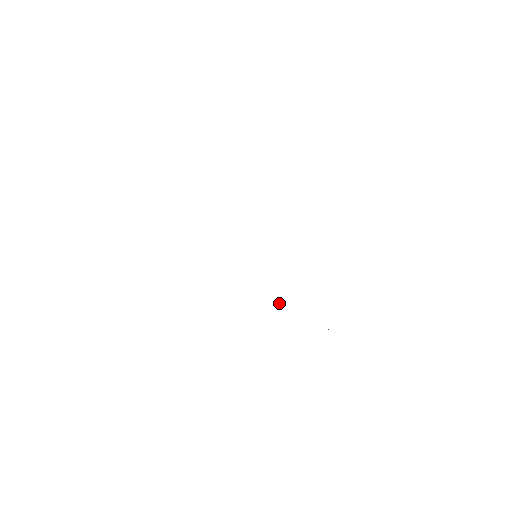
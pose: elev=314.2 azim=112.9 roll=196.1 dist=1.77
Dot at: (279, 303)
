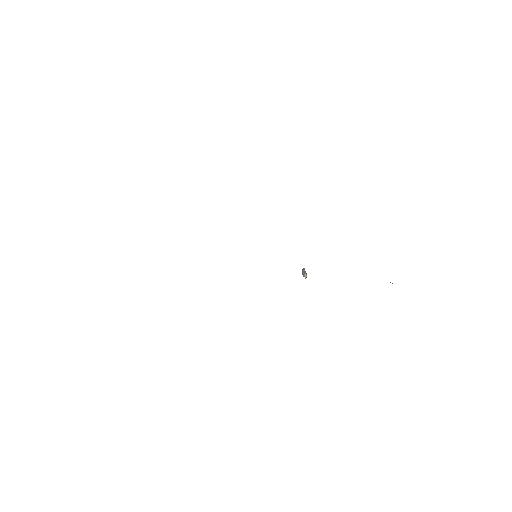
Dot at: occluded
